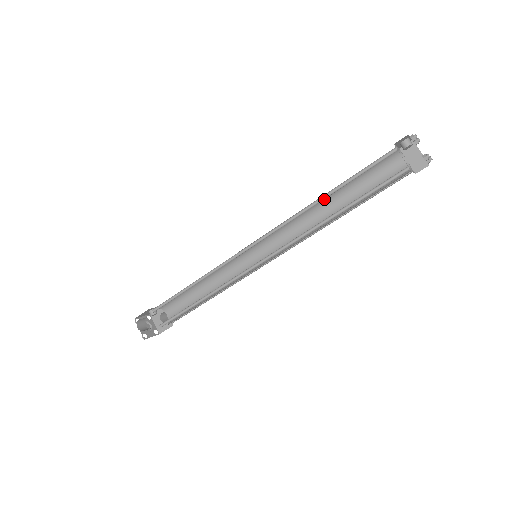
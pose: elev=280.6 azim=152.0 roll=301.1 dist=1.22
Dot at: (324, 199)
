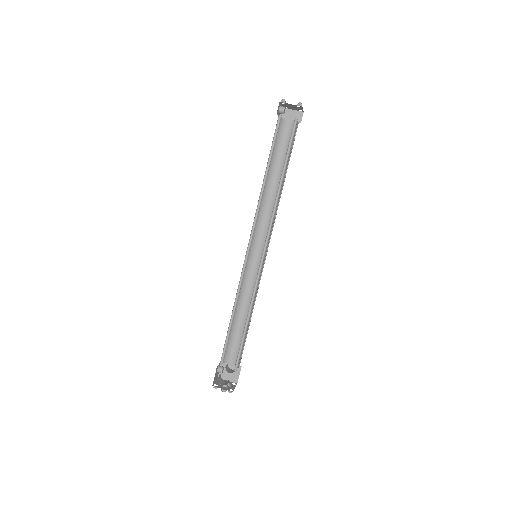
Dot at: occluded
